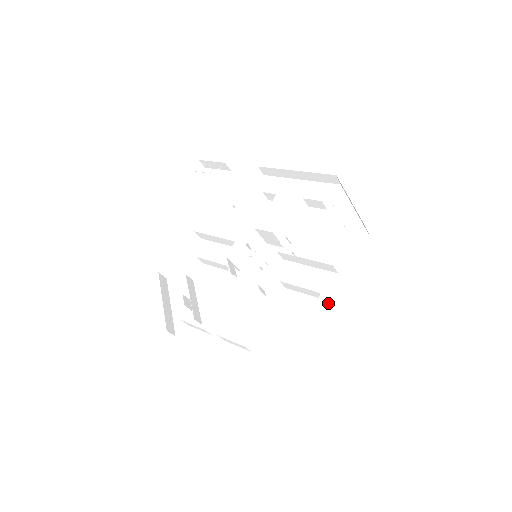
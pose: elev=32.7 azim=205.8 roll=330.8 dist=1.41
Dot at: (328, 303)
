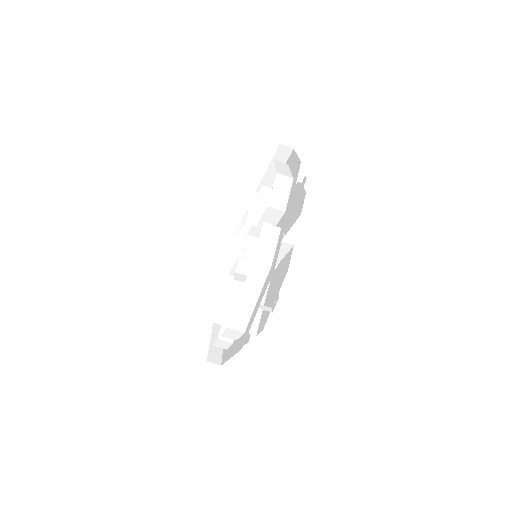
Dot at: (278, 242)
